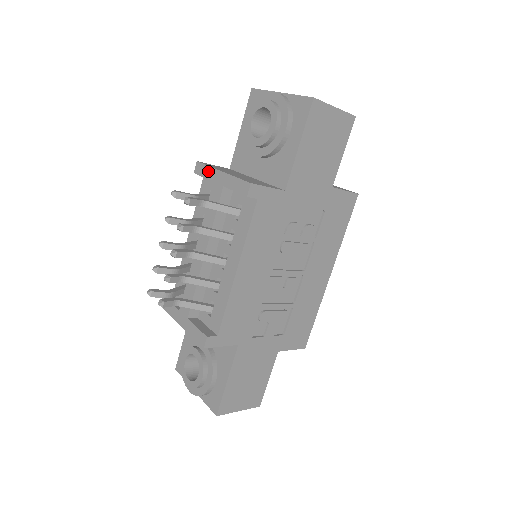
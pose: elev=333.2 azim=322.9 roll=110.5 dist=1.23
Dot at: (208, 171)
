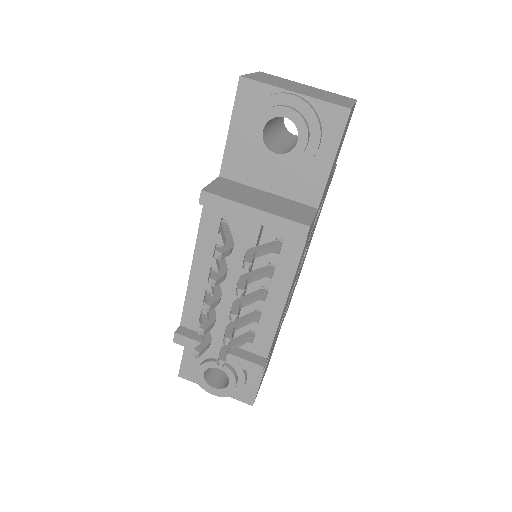
Dot at: (228, 205)
